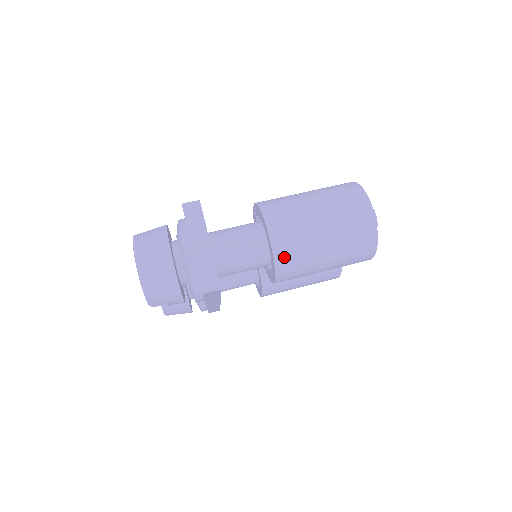
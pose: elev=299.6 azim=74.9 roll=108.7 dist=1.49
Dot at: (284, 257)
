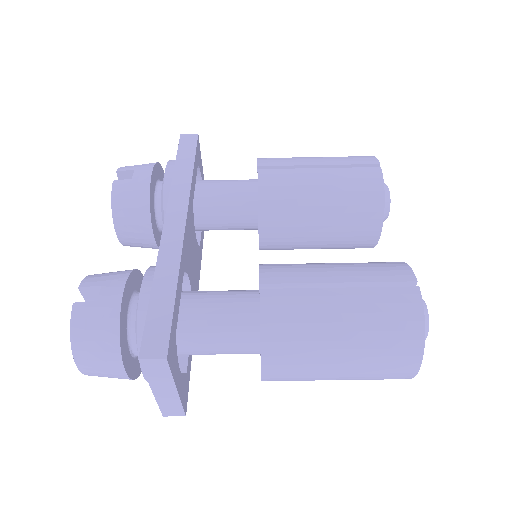
Dot at: occluded
